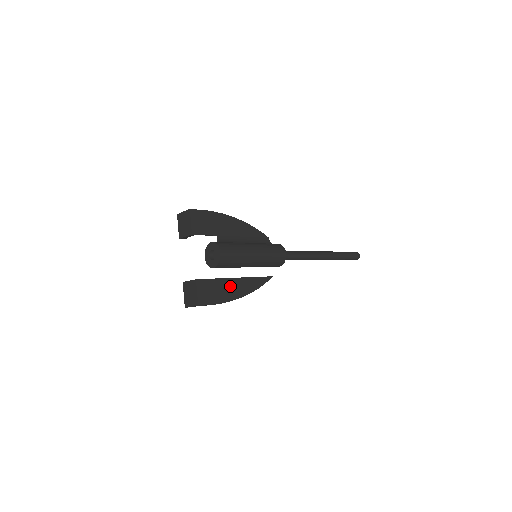
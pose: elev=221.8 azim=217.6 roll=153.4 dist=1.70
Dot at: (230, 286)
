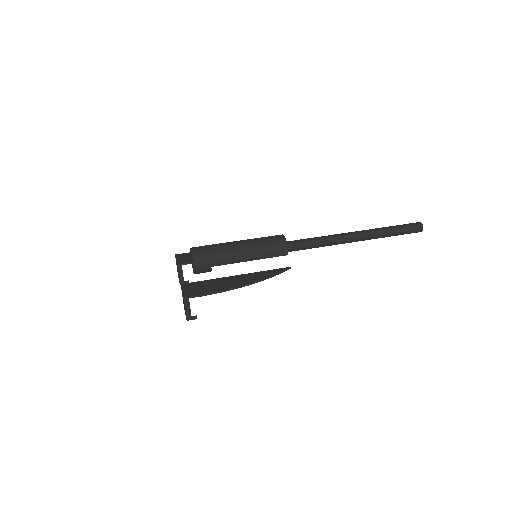
Dot at: (227, 281)
